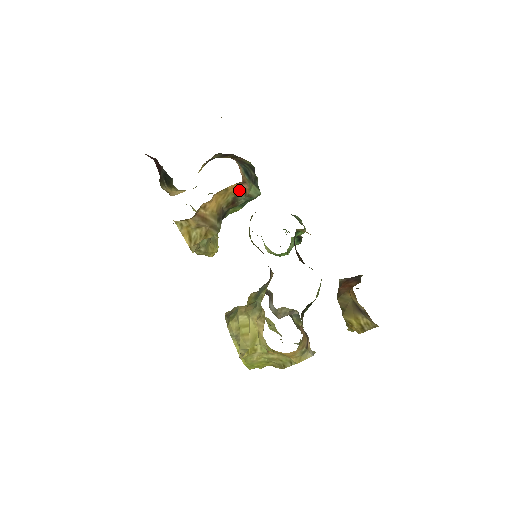
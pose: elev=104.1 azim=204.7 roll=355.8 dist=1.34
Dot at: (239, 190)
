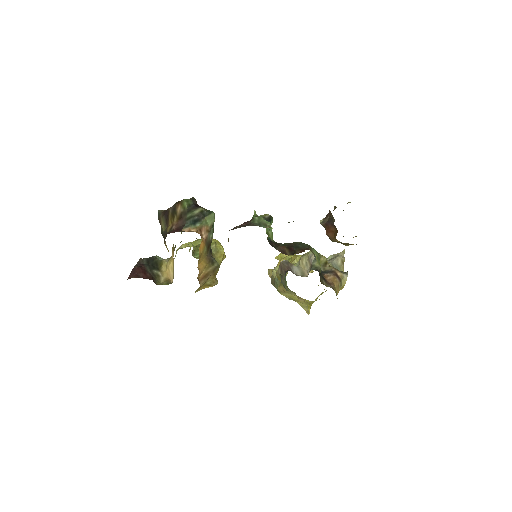
Dot at: (204, 239)
